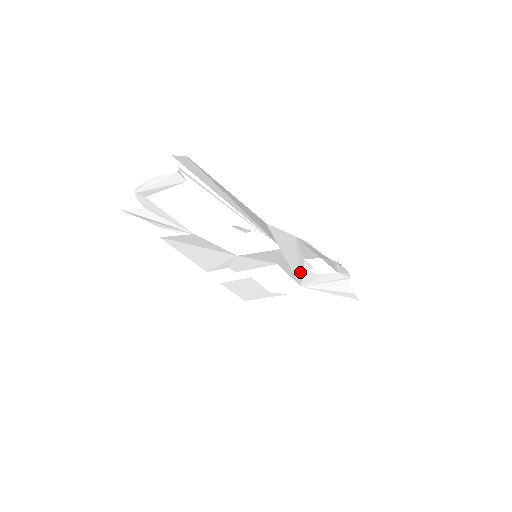
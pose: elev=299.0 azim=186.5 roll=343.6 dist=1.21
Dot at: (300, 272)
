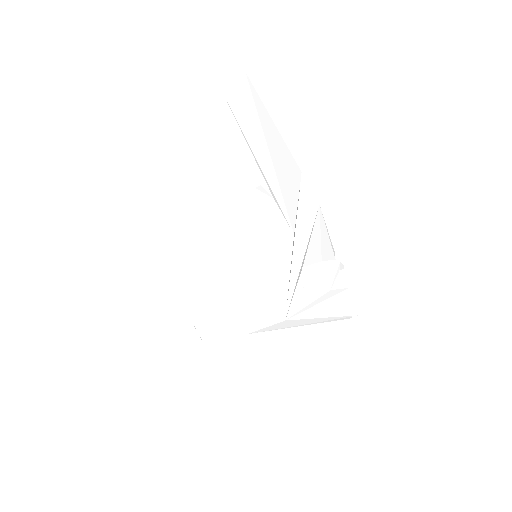
Dot at: (295, 287)
